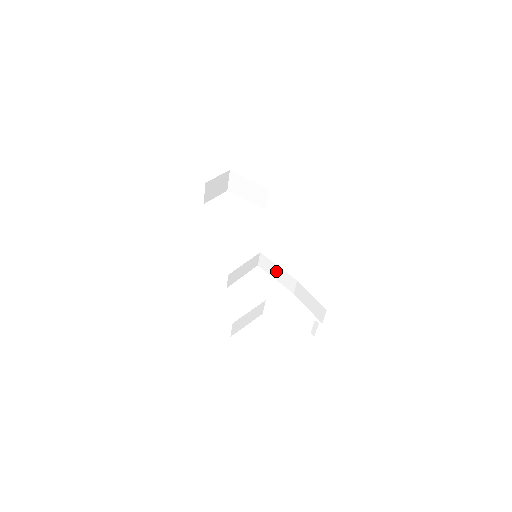
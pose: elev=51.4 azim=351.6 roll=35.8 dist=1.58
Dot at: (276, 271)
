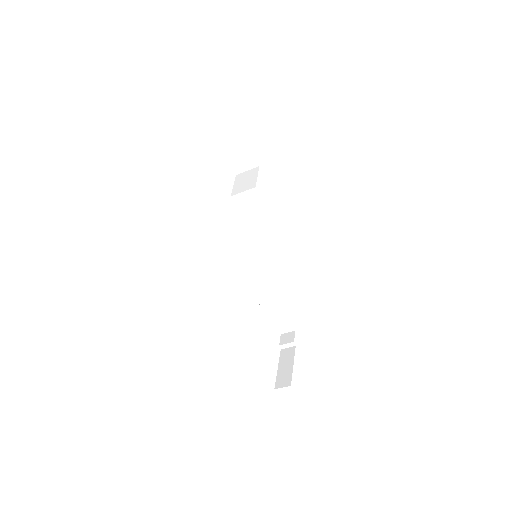
Dot at: (266, 277)
